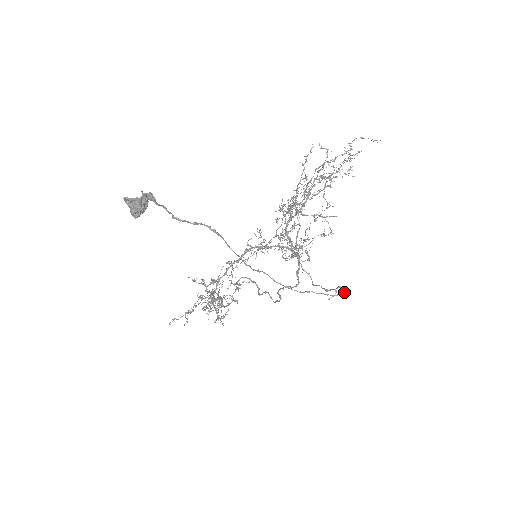
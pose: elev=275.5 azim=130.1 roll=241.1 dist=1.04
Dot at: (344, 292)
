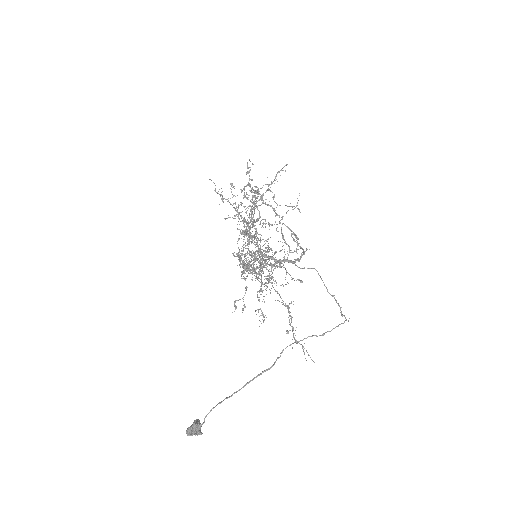
Dot at: (348, 320)
